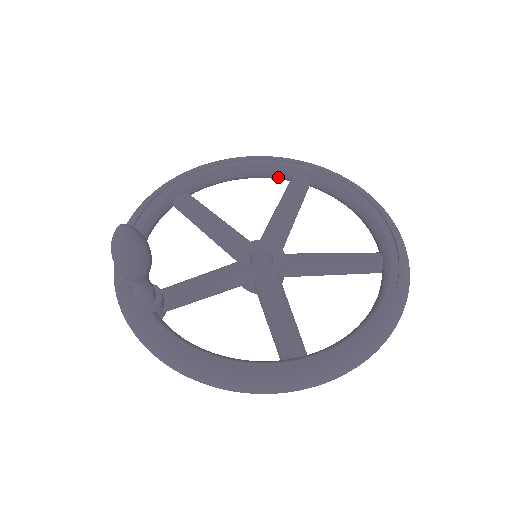
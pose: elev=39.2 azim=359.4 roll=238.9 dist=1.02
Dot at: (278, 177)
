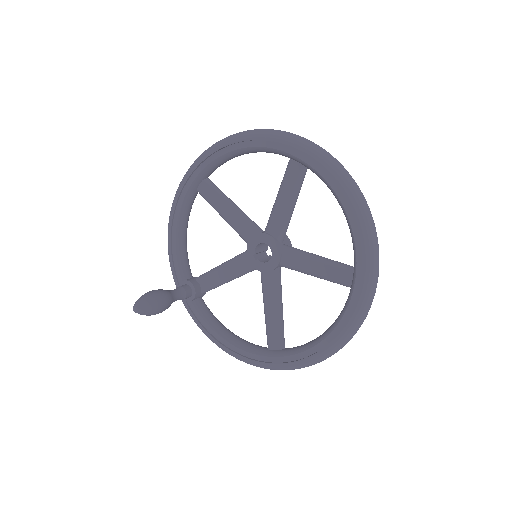
Dot at: occluded
